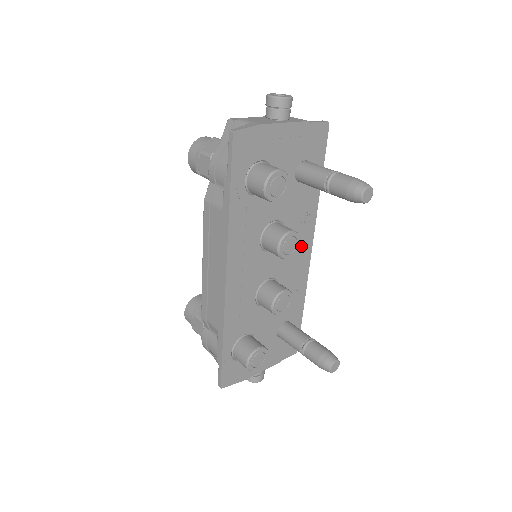
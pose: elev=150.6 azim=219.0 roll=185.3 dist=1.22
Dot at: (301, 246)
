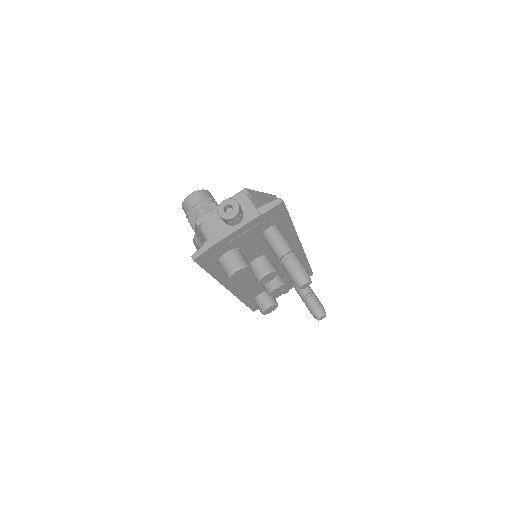
Dot at: occluded
